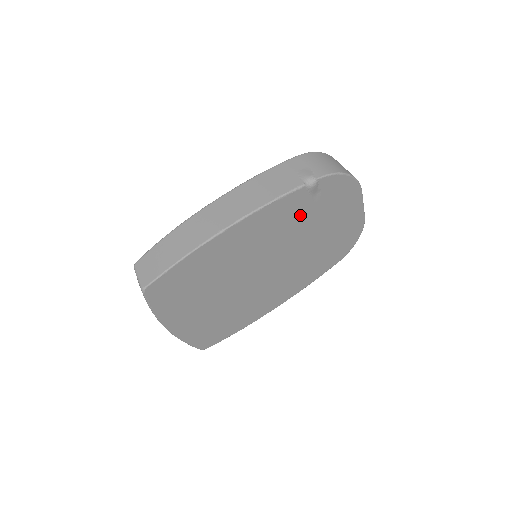
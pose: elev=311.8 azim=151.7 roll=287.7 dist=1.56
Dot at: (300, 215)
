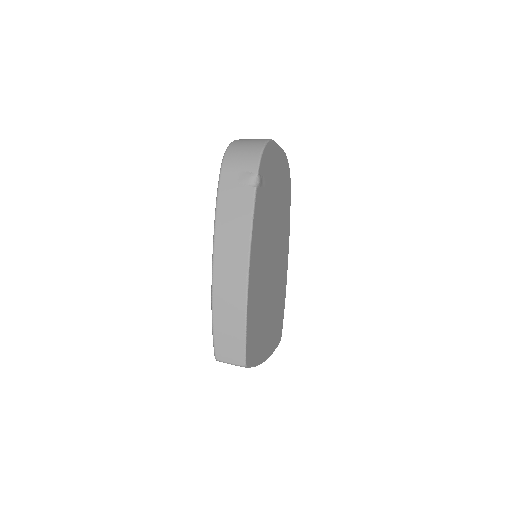
Dot at: (265, 205)
